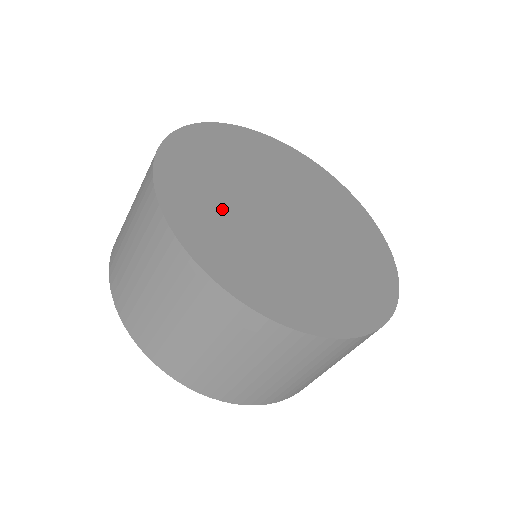
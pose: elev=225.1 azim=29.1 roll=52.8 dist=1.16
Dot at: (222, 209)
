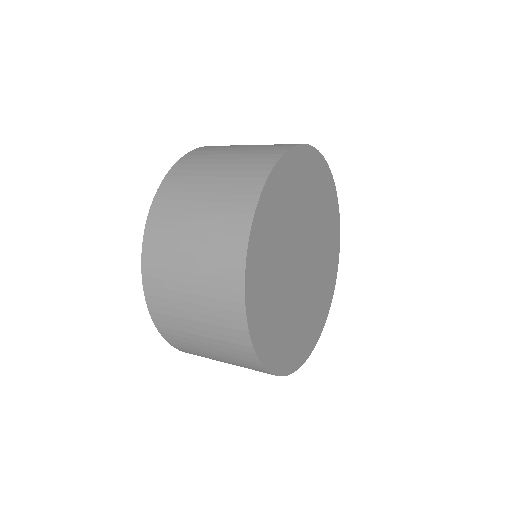
Dot at: (285, 321)
